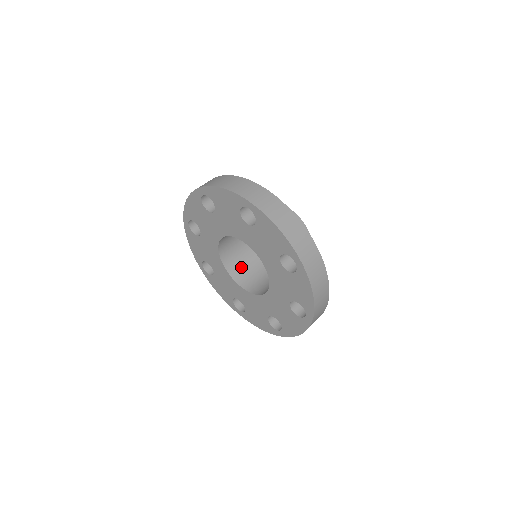
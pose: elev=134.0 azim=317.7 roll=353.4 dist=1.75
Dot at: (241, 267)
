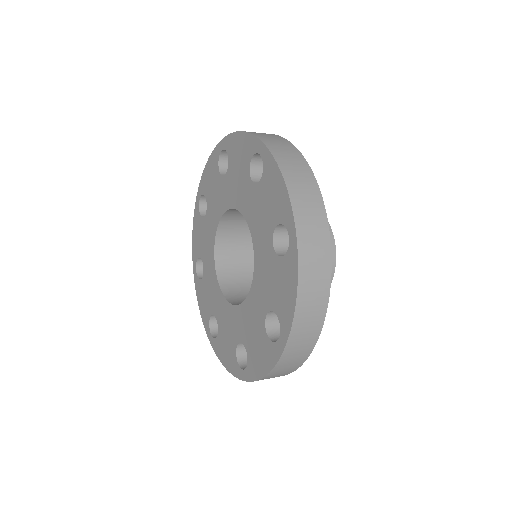
Dot at: occluded
